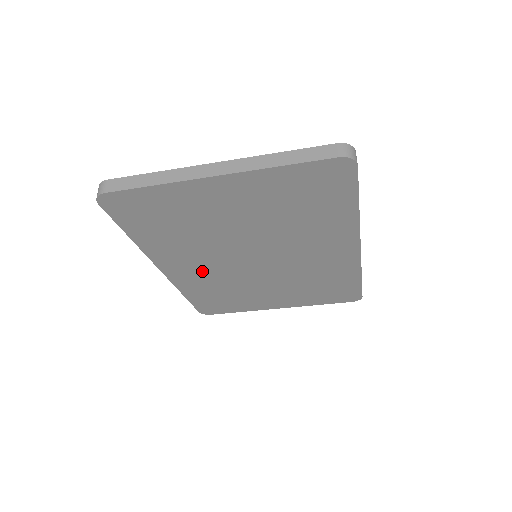
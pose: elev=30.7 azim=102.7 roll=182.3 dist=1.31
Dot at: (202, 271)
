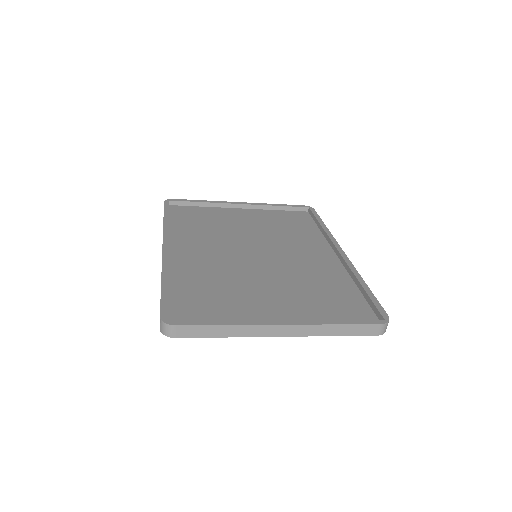
Dot at: occluded
